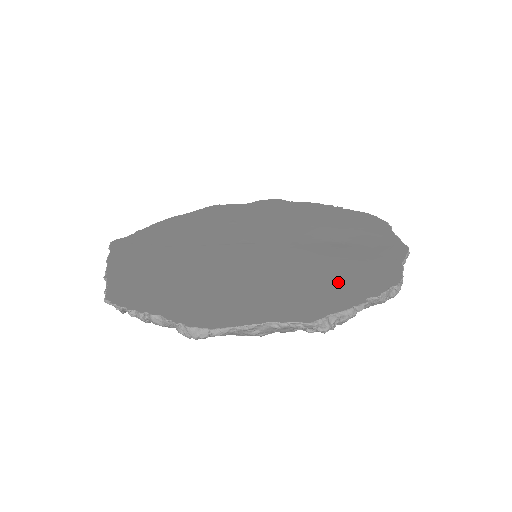
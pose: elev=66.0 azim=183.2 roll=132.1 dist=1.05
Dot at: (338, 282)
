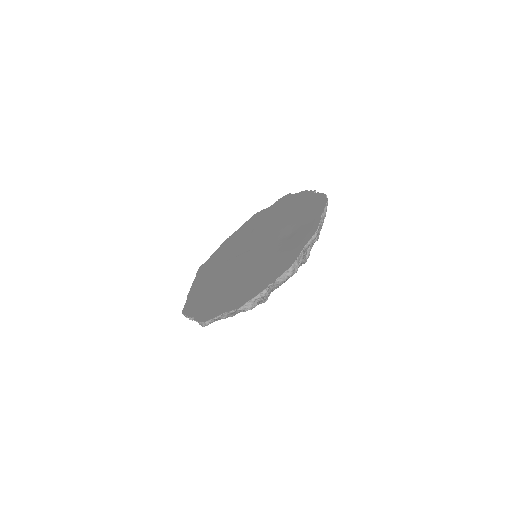
Dot at: (265, 274)
